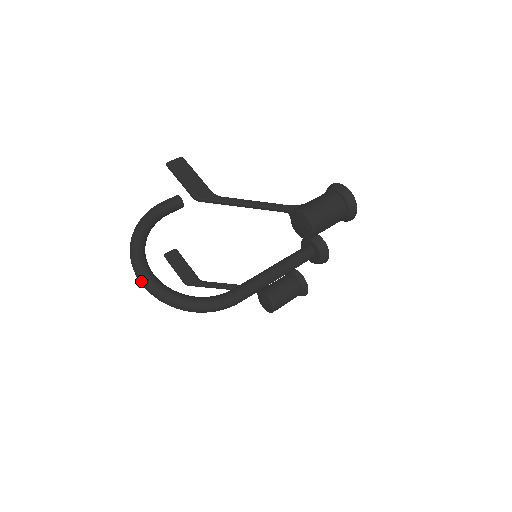
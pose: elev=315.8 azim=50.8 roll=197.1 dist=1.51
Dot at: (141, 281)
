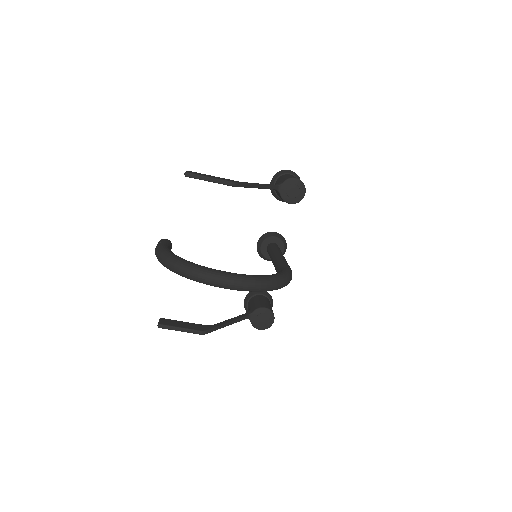
Dot at: (229, 280)
